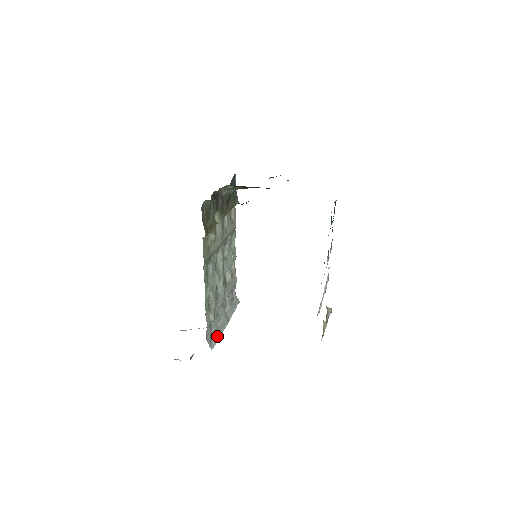
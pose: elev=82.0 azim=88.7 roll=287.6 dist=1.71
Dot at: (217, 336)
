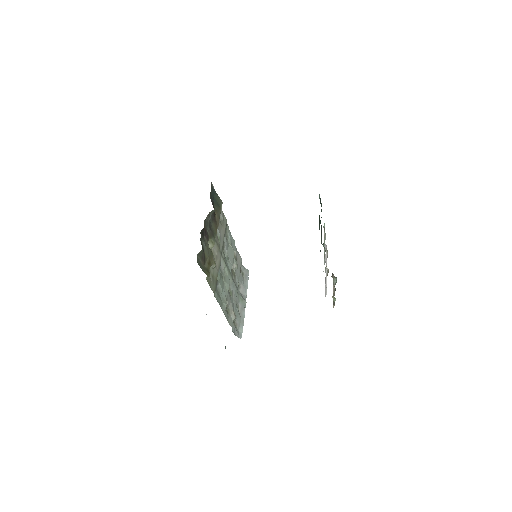
Dot at: (241, 322)
